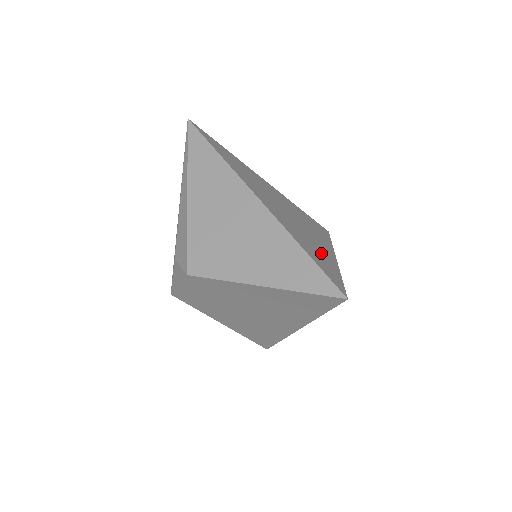
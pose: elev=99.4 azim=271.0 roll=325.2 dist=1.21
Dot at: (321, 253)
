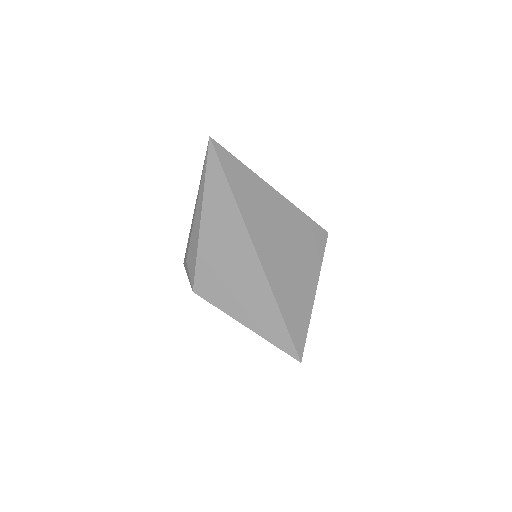
Dot at: (300, 301)
